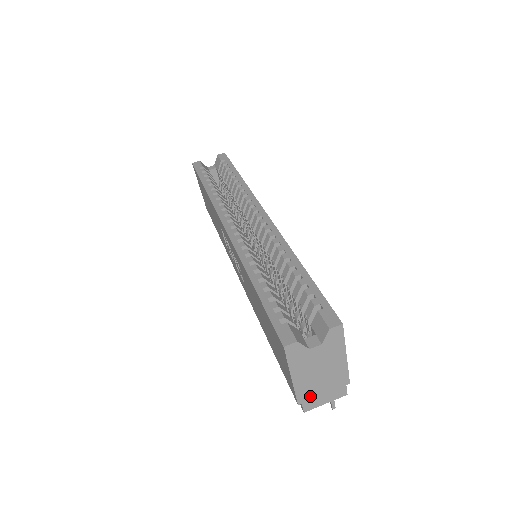
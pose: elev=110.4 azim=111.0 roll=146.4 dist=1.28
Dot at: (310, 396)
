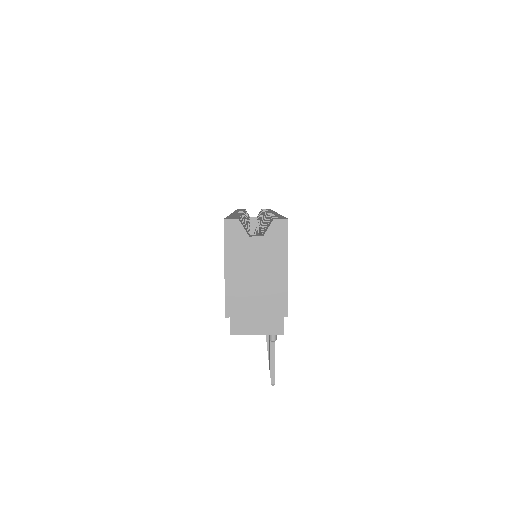
Dot at: (240, 311)
